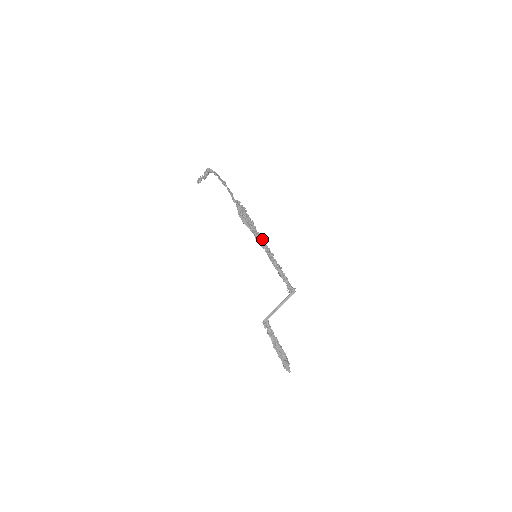
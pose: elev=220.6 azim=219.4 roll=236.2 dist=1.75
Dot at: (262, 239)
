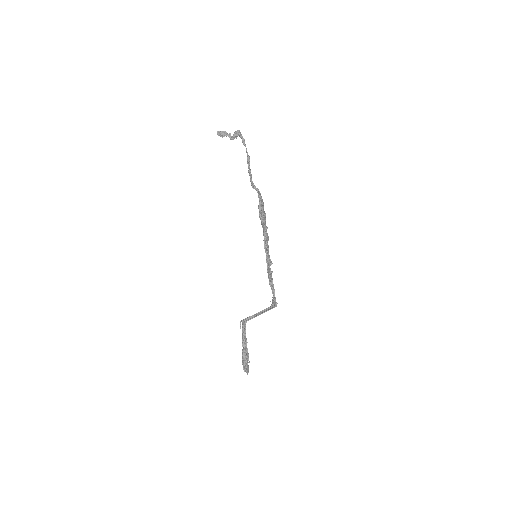
Dot at: occluded
